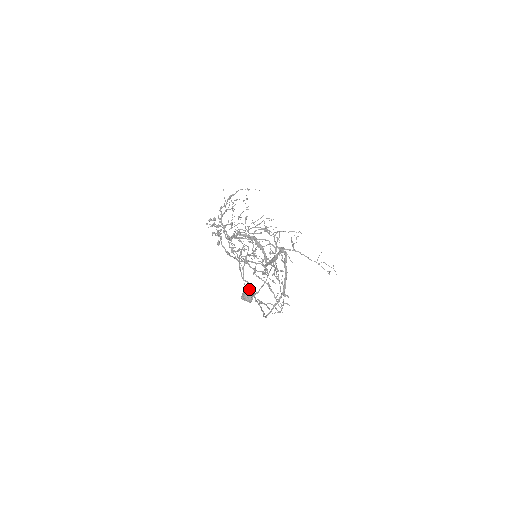
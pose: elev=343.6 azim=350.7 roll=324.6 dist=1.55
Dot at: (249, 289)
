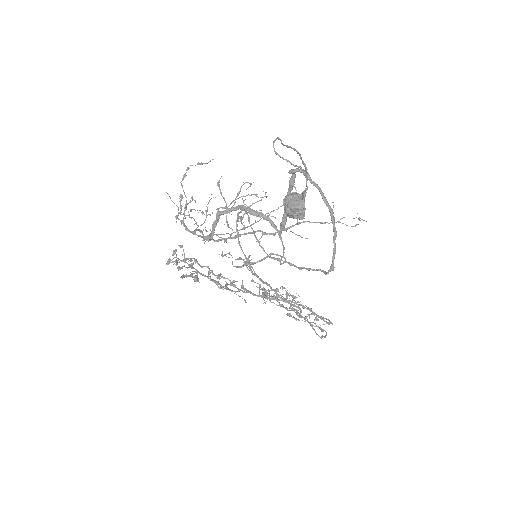
Dot at: (290, 194)
